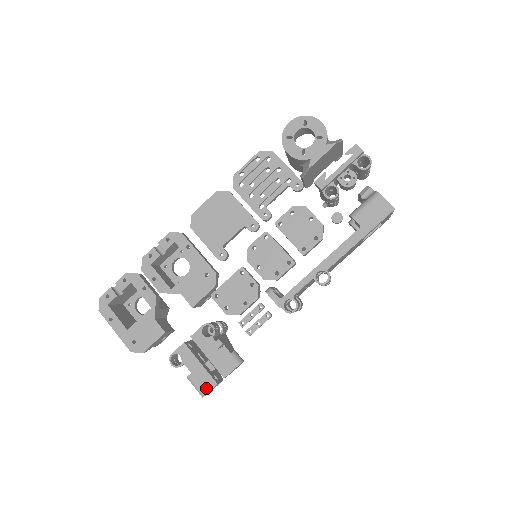
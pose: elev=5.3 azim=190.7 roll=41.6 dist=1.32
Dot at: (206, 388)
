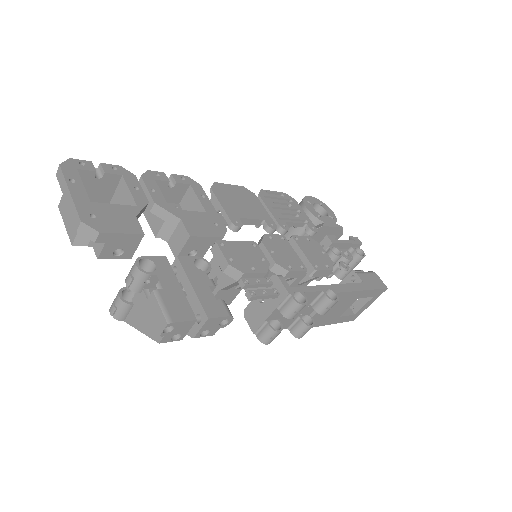
Dot at: (179, 315)
